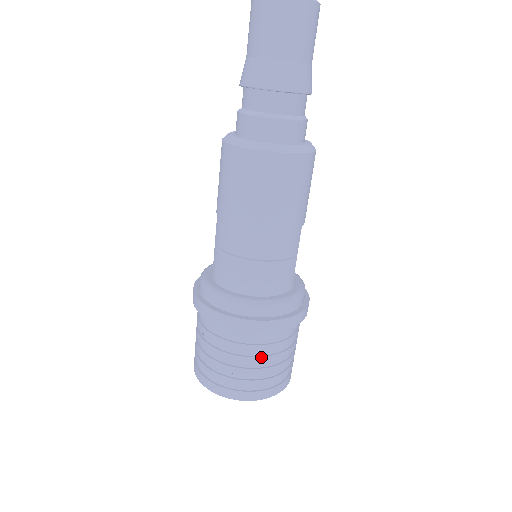
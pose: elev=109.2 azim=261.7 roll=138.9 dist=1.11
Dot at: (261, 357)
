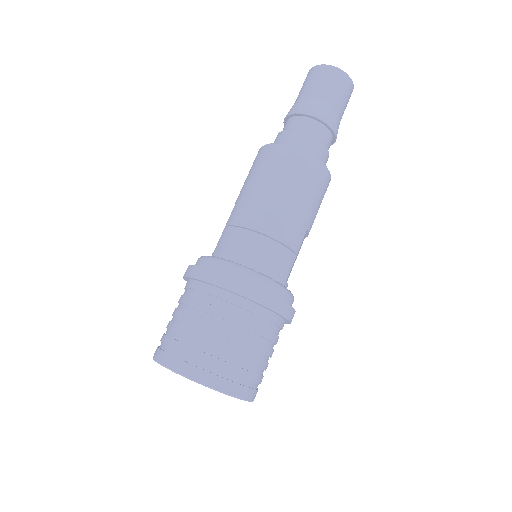
Dot at: (238, 333)
